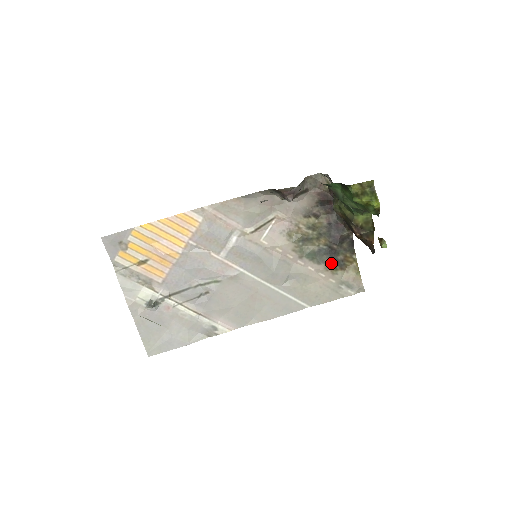
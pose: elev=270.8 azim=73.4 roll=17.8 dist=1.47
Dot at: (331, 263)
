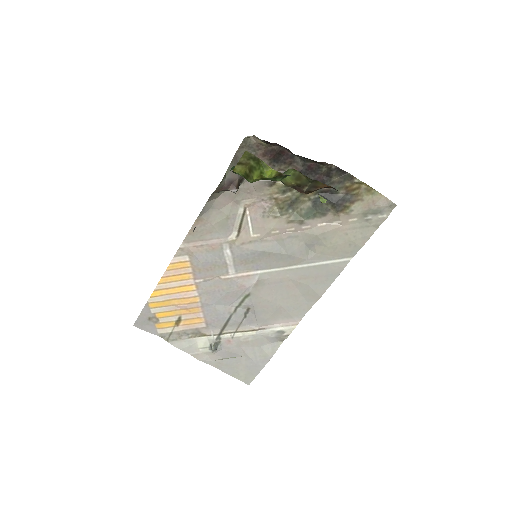
Dot at: (336, 206)
